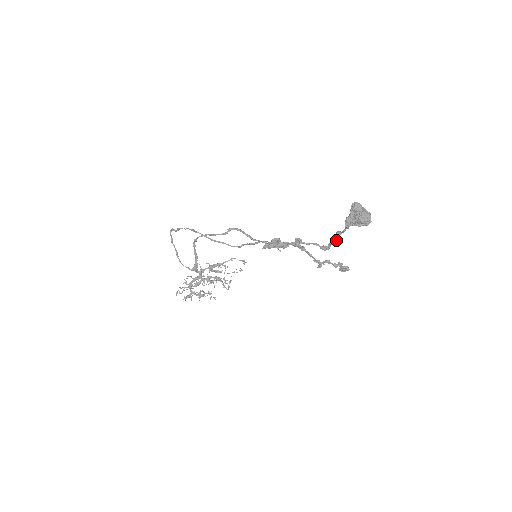
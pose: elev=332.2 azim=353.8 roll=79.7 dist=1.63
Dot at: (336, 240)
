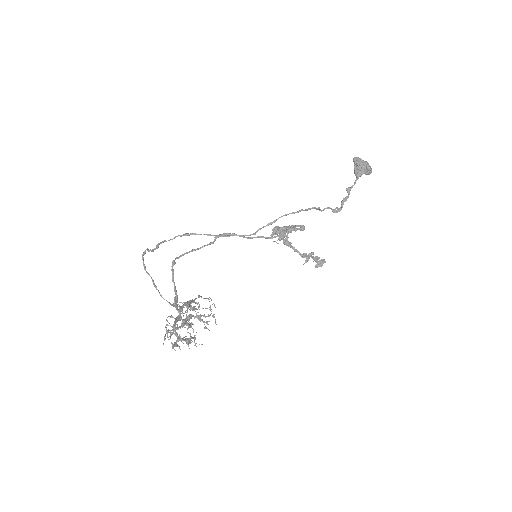
Dot at: (348, 196)
